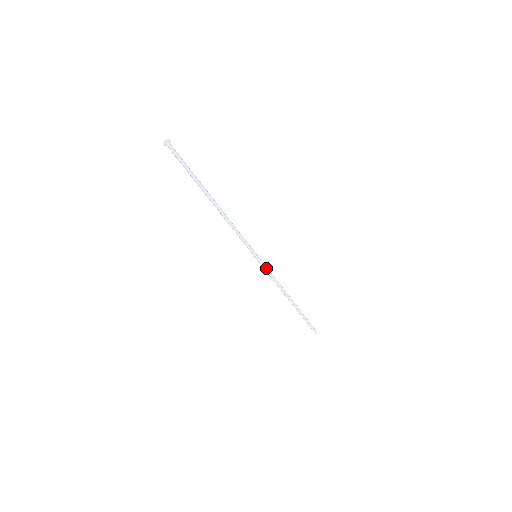
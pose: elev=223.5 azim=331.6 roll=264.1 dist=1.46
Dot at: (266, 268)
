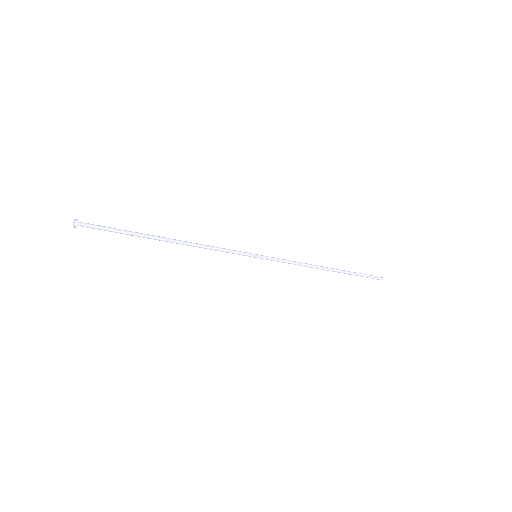
Dot at: (276, 259)
